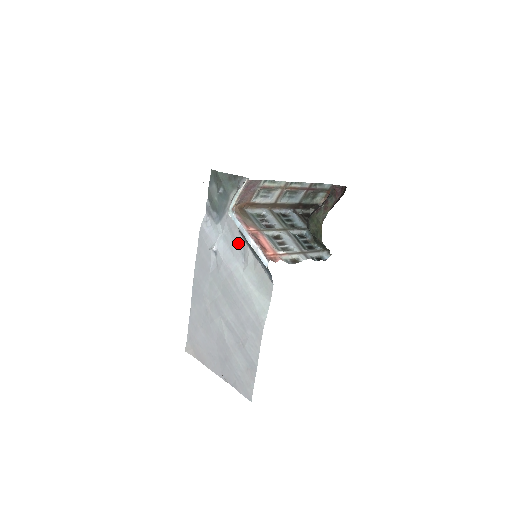
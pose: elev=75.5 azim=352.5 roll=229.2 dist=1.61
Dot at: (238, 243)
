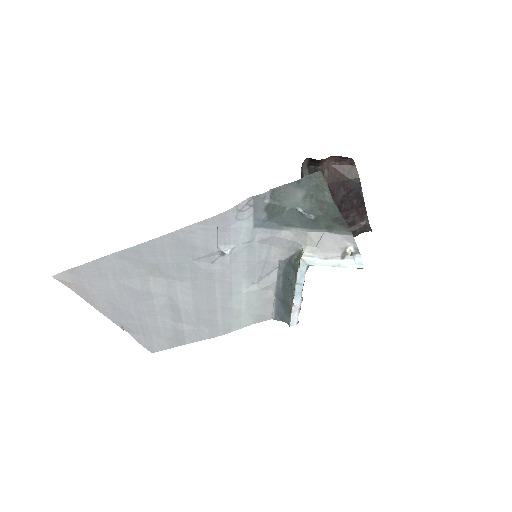
Dot at: (266, 267)
